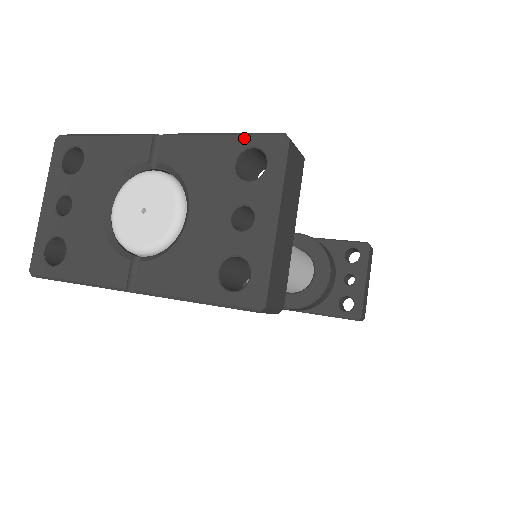
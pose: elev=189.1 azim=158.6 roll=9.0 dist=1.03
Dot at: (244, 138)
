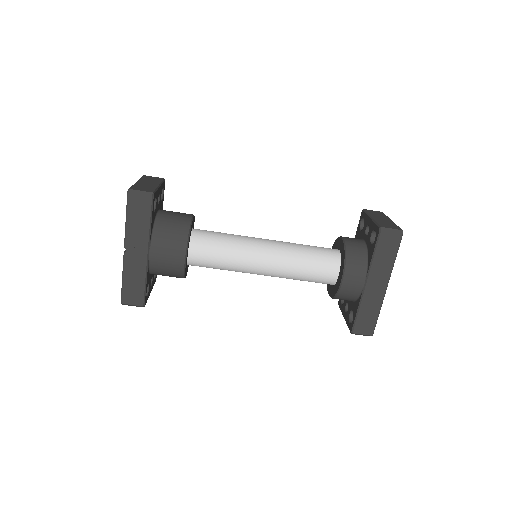
Dot at: occluded
